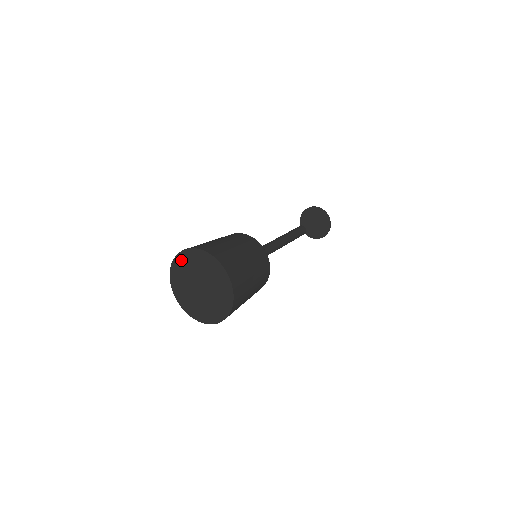
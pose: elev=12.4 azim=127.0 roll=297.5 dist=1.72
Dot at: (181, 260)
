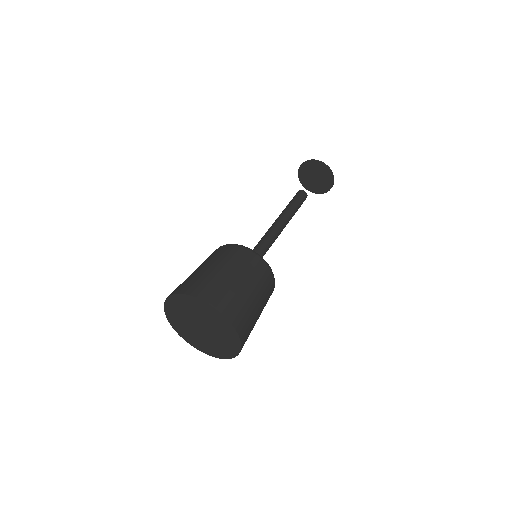
Dot at: (176, 326)
